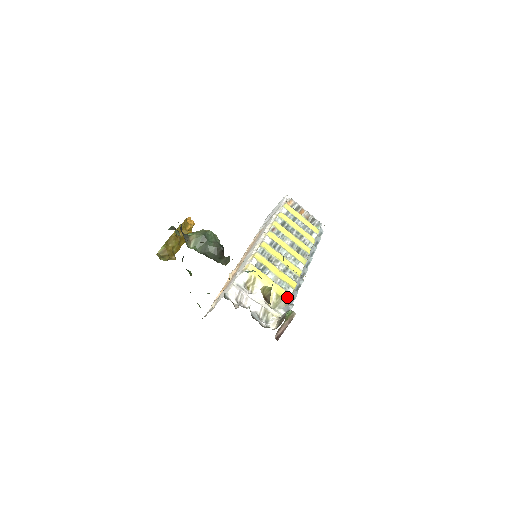
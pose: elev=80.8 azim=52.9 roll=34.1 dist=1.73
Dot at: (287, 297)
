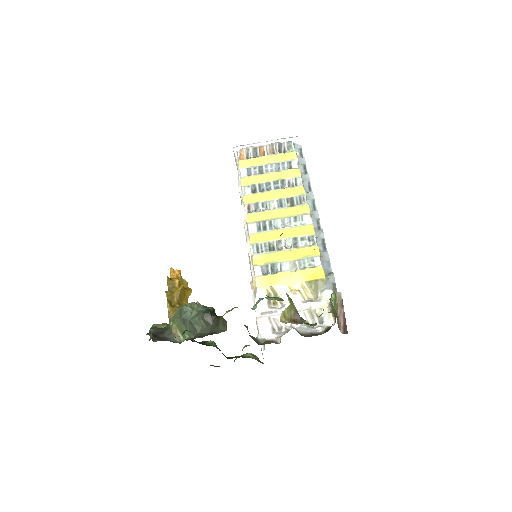
Dot at: (319, 274)
